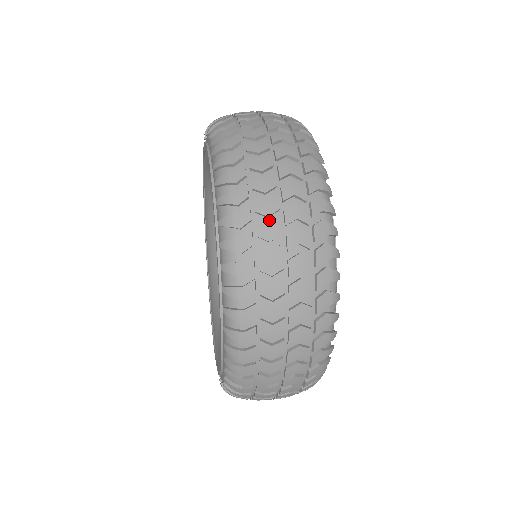
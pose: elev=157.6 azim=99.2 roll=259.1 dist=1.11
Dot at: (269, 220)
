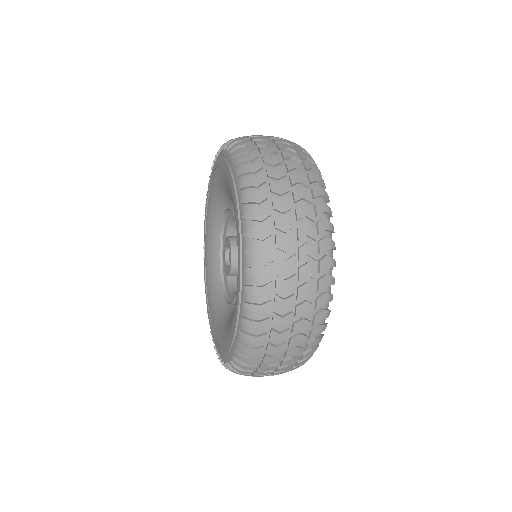
Dot at: occluded
